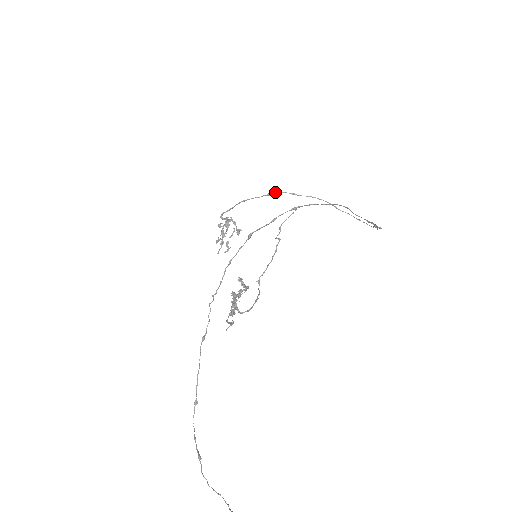
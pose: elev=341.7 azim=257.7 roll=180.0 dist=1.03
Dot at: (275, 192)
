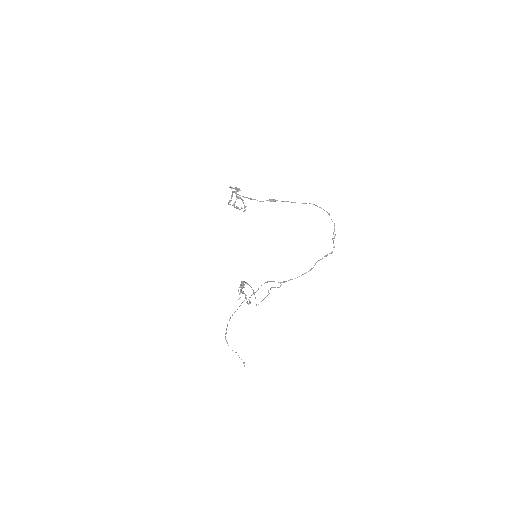
Dot at: (274, 201)
